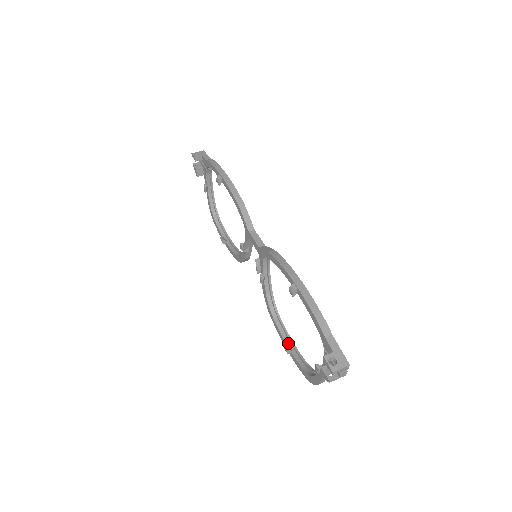
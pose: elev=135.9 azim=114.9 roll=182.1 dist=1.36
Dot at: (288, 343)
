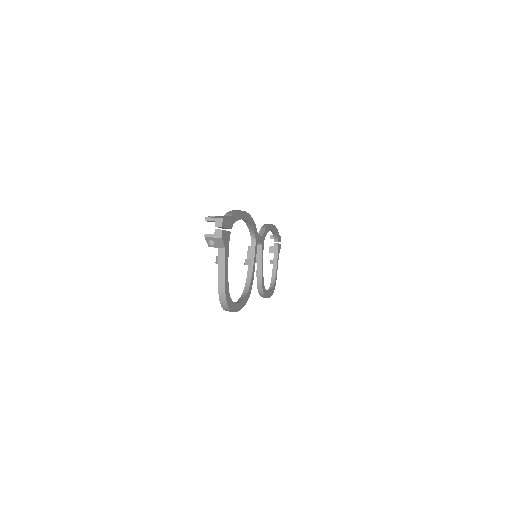
Dot at: occluded
